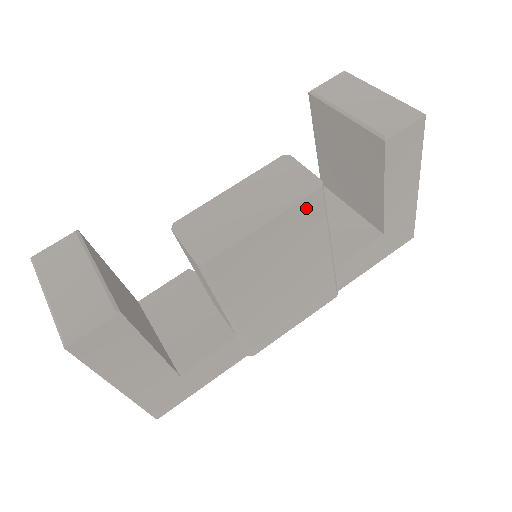
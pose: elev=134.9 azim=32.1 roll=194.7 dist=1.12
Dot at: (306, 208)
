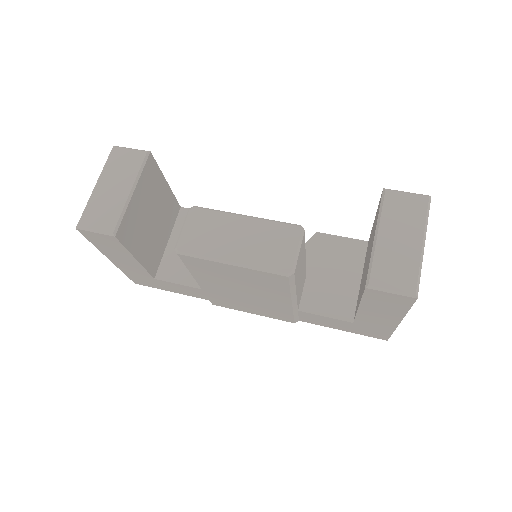
Dot at: (271, 277)
